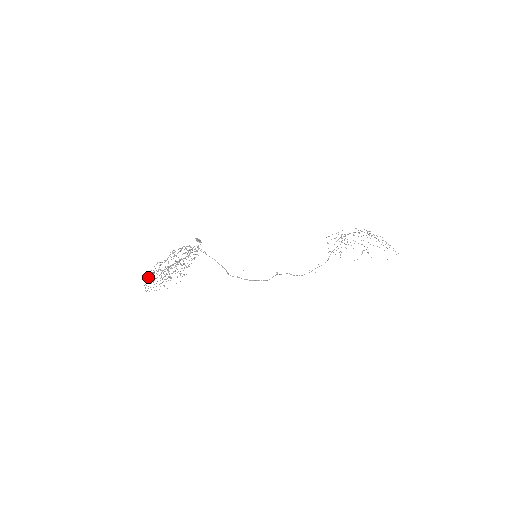
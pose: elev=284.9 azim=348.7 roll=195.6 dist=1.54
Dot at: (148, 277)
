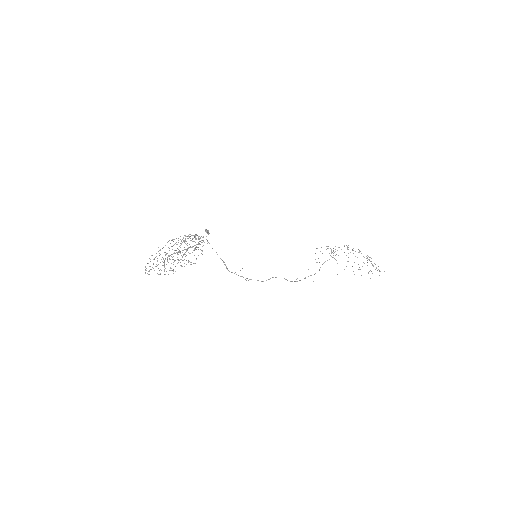
Dot at: occluded
